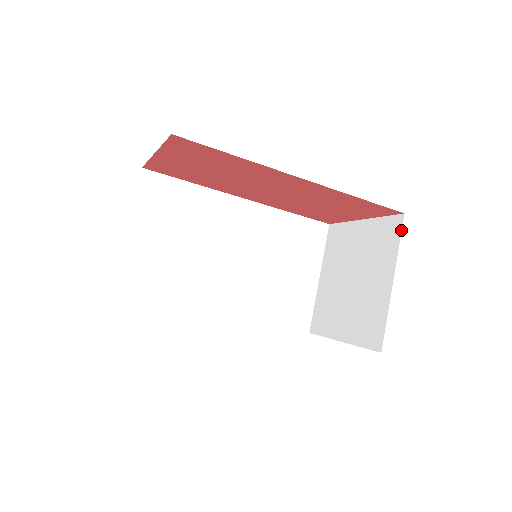
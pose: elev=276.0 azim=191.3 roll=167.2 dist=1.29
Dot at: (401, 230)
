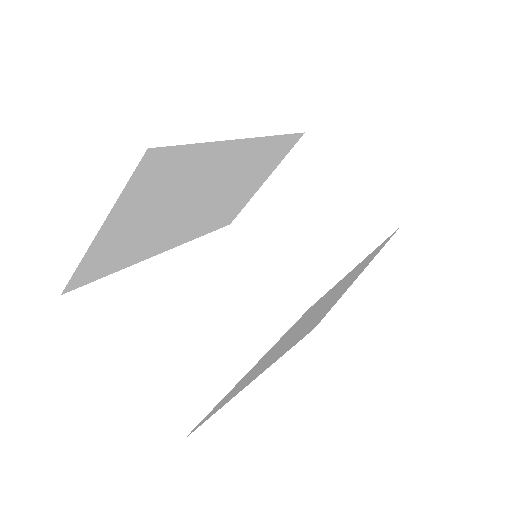
Dot at: (387, 238)
